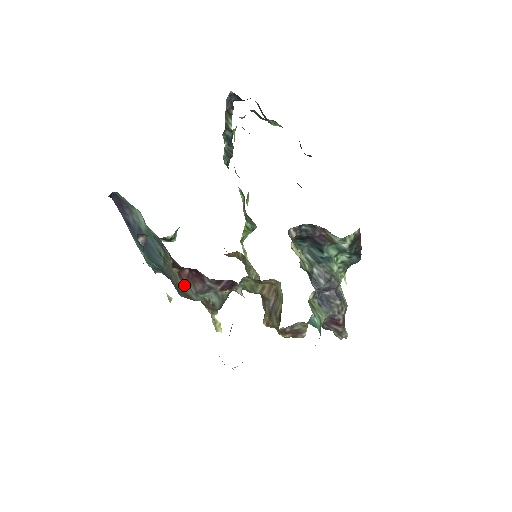
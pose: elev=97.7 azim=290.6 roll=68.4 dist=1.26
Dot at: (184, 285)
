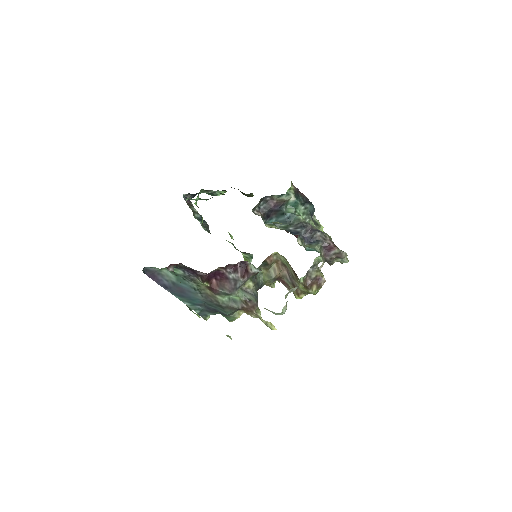
Dot at: (221, 297)
